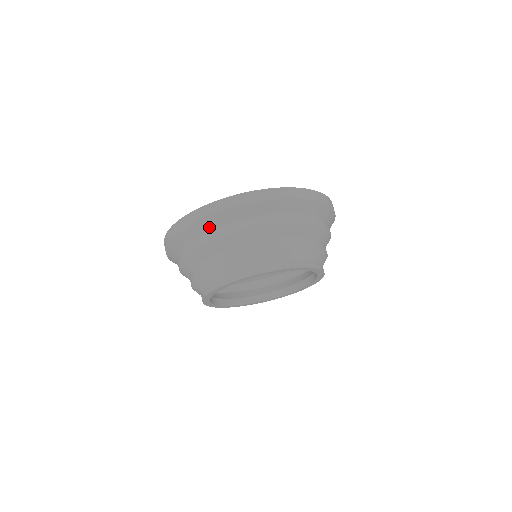
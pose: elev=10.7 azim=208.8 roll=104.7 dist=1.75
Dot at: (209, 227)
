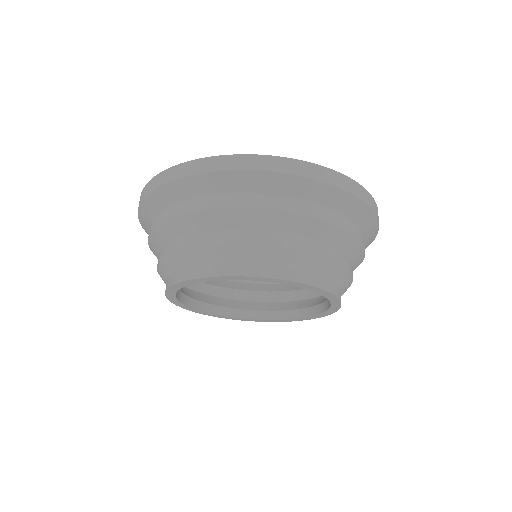
Dot at: (147, 230)
